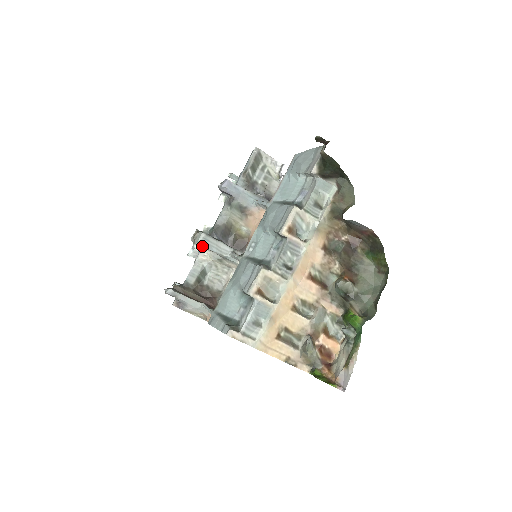
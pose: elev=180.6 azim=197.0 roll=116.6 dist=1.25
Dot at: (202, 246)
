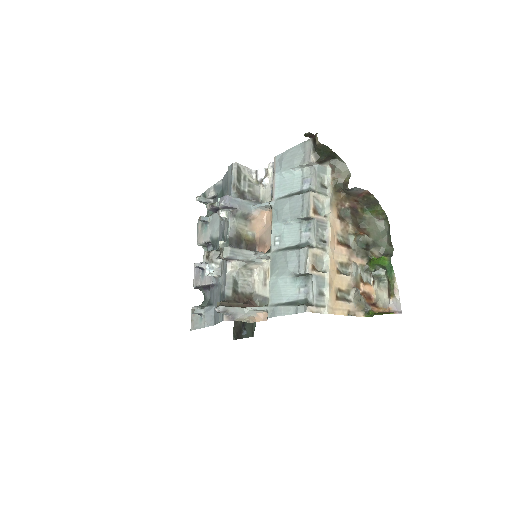
Dot at: (231, 258)
